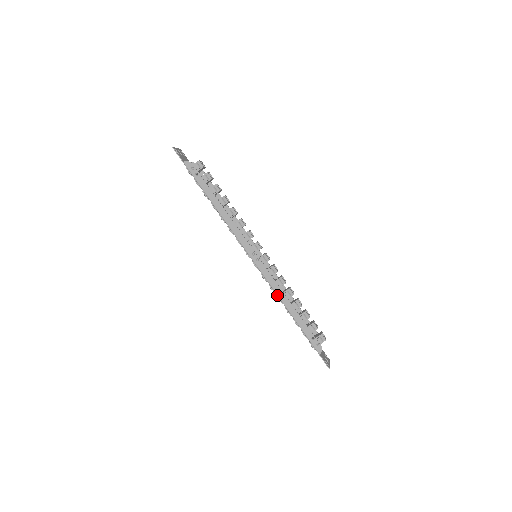
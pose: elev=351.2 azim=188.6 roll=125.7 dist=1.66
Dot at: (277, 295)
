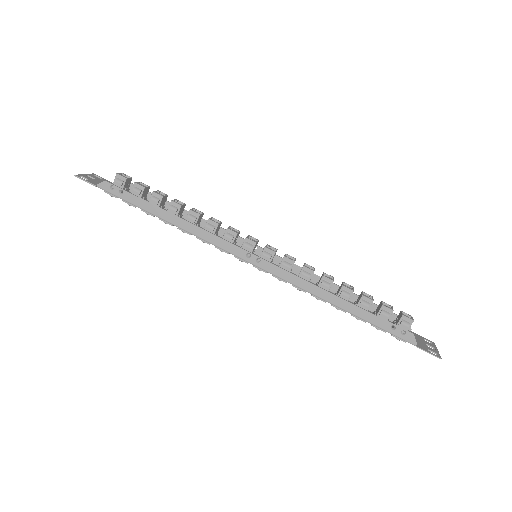
Dot at: occluded
